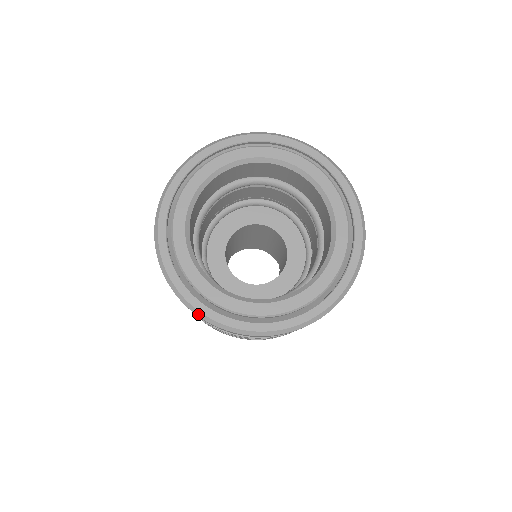
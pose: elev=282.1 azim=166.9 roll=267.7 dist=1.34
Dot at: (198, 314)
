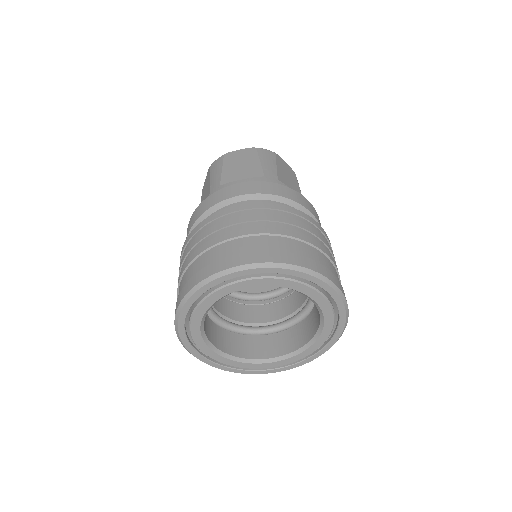
Dot at: (215, 367)
